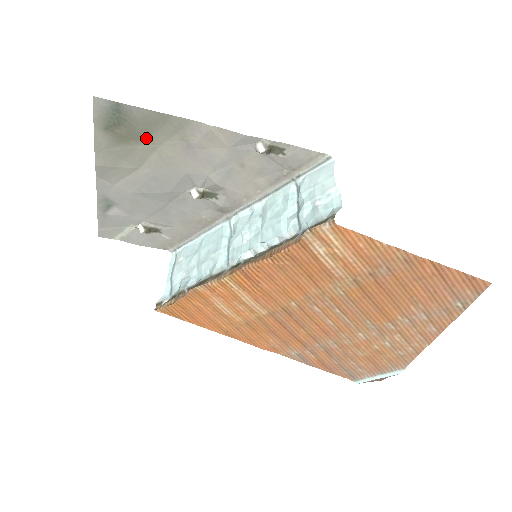
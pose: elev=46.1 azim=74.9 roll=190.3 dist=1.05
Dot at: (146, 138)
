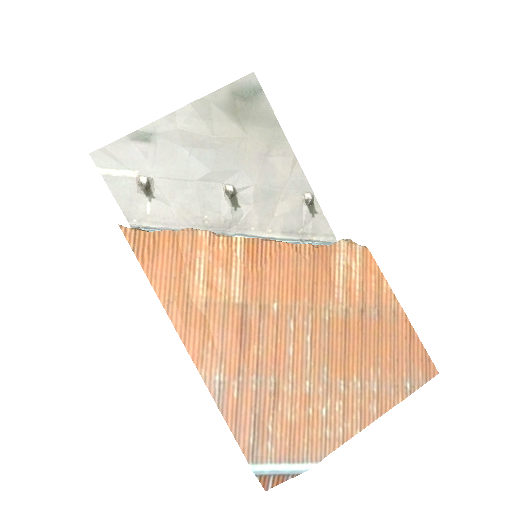
Dot at: (248, 124)
